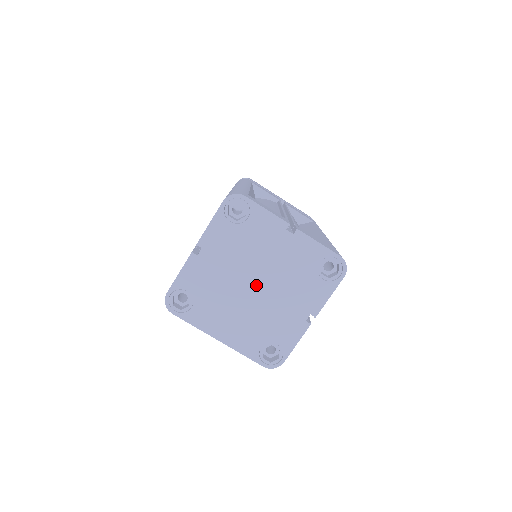
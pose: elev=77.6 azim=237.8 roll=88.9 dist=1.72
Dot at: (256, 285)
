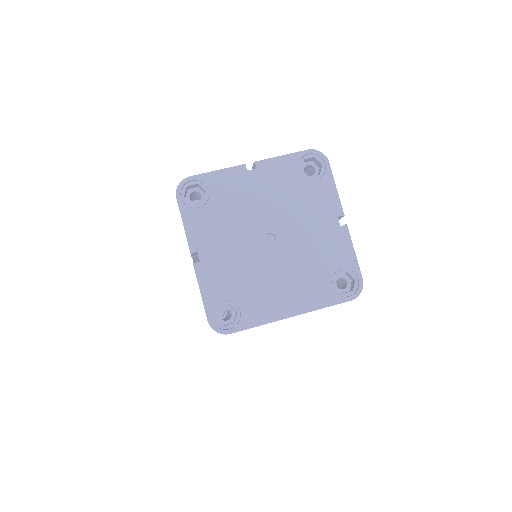
Dot at: (272, 239)
